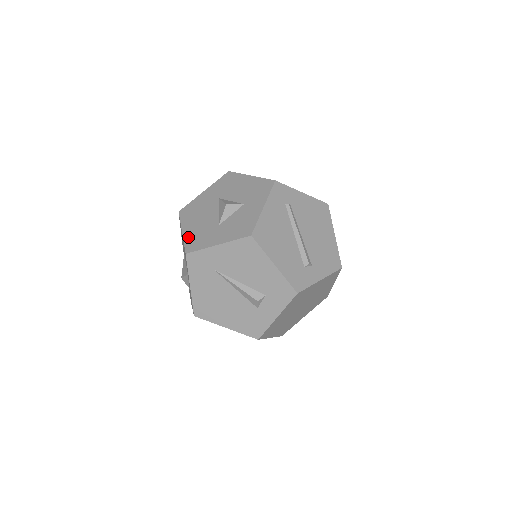
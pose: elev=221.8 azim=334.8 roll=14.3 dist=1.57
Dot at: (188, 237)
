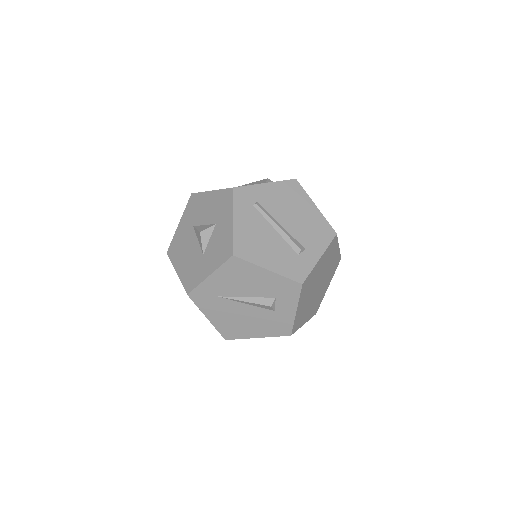
Dot at: (183, 277)
